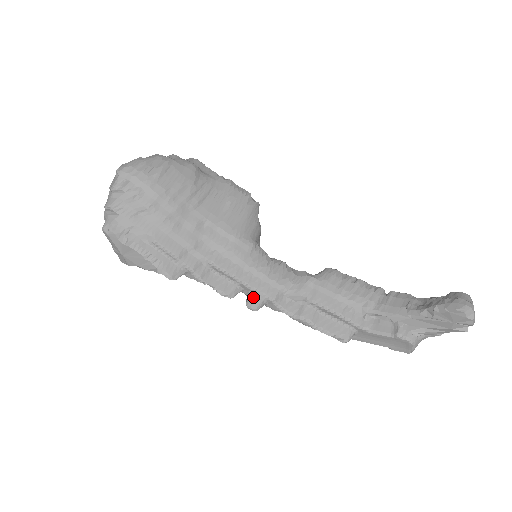
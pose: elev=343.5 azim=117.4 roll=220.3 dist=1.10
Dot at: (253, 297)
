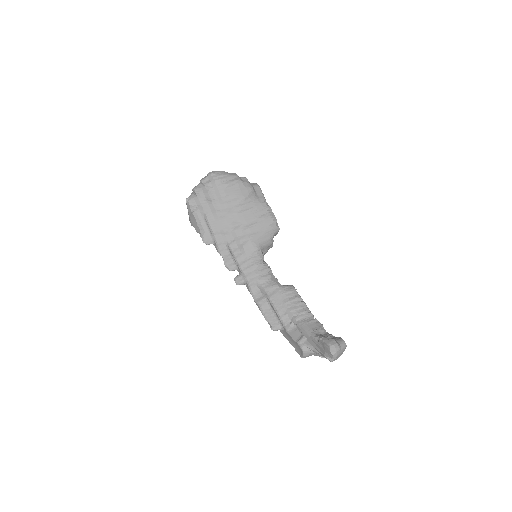
Dot at: (240, 276)
